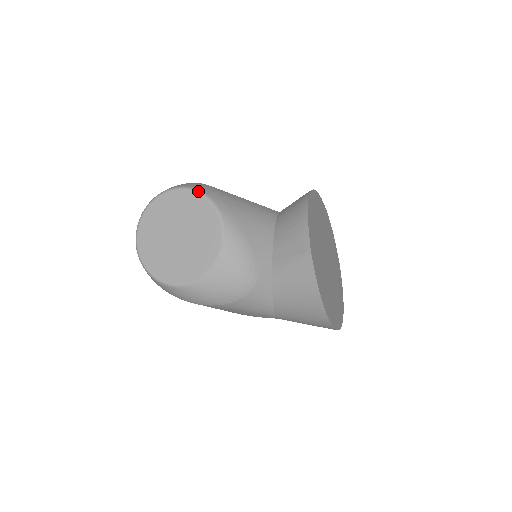
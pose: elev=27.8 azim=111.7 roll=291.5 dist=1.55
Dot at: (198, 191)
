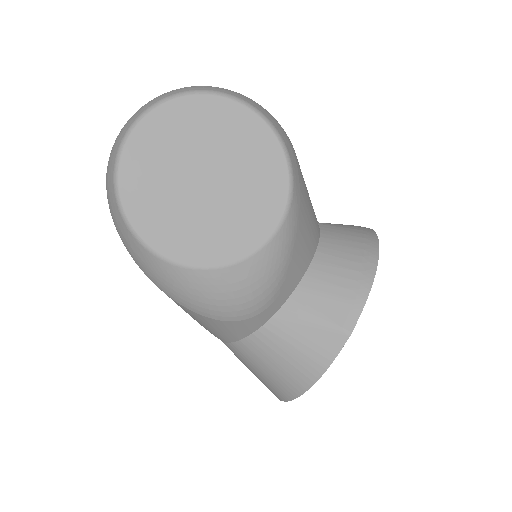
Dot at: (283, 144)
